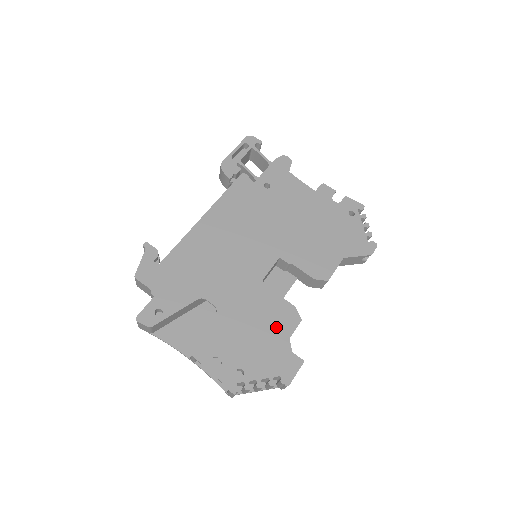
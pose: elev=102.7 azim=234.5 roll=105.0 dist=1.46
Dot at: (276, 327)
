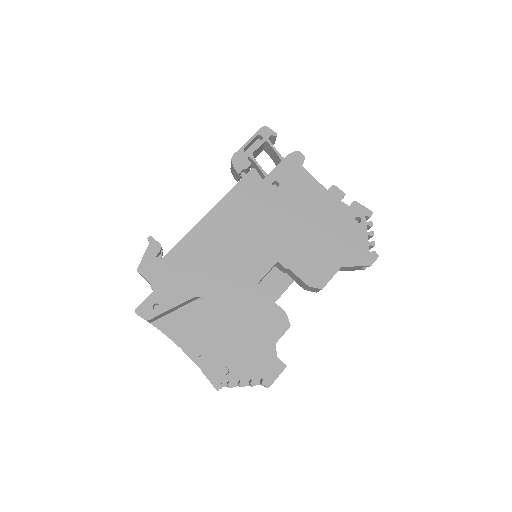
Dot at: (265, 331)
